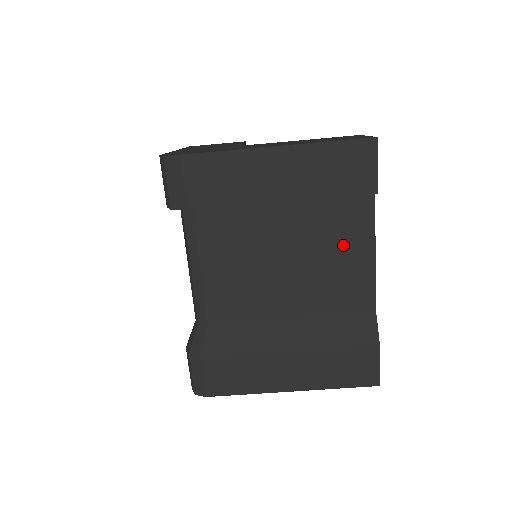
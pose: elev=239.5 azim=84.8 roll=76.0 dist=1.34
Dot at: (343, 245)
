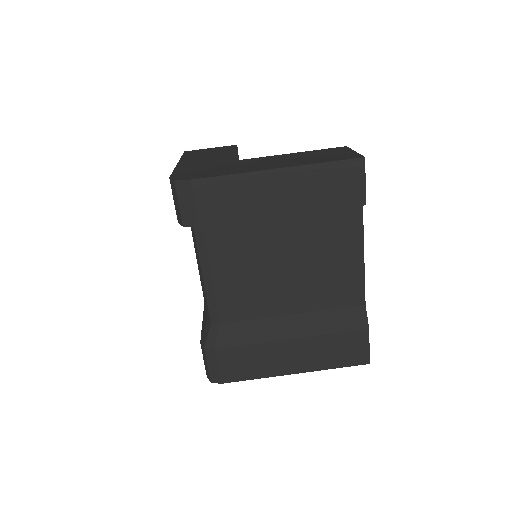
Dot at: (336, 248)
